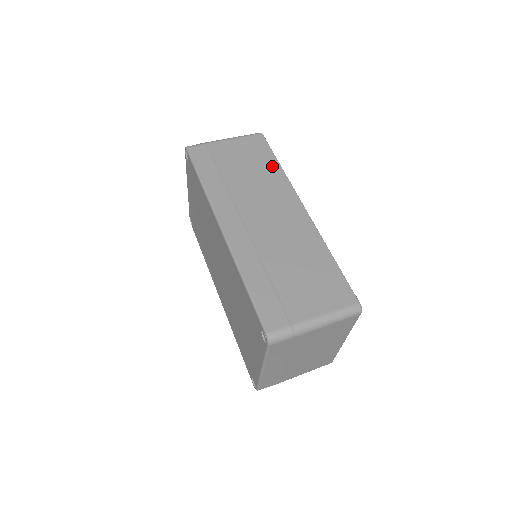
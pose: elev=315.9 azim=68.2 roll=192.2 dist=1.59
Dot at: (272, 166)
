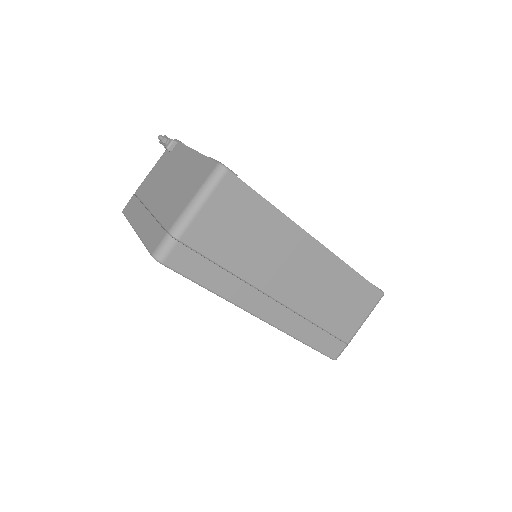
Dot at: (266, 215)
